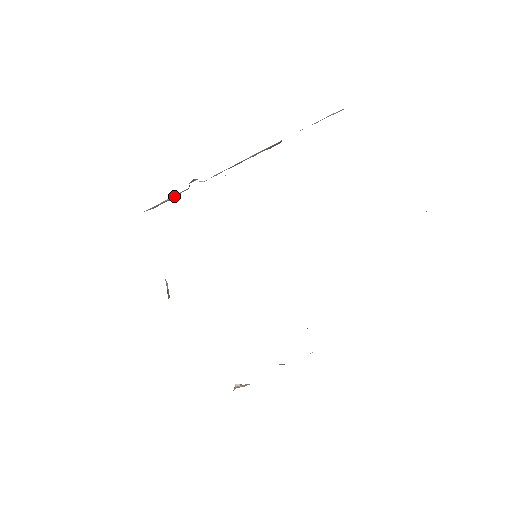
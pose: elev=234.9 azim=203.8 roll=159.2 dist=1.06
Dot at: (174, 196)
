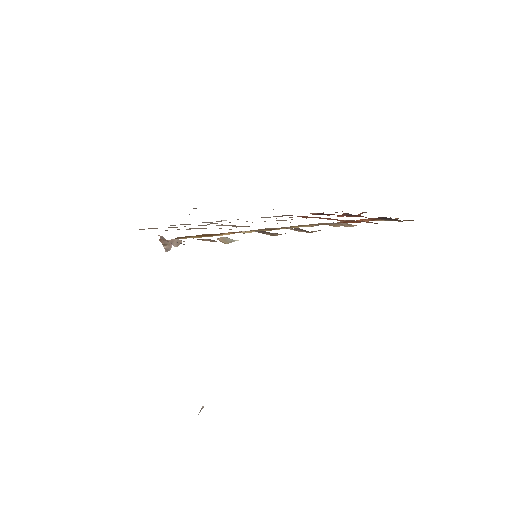
Dot at: occluded
